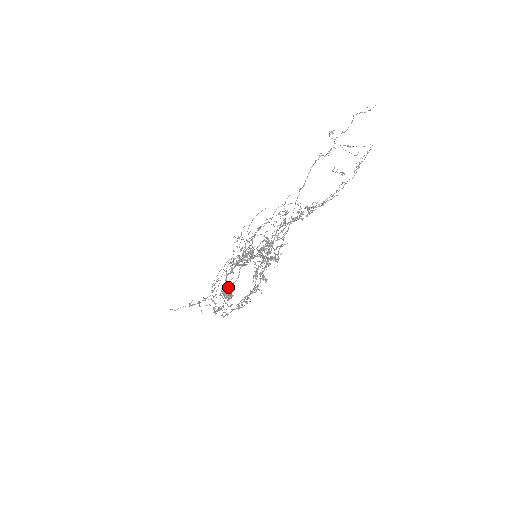
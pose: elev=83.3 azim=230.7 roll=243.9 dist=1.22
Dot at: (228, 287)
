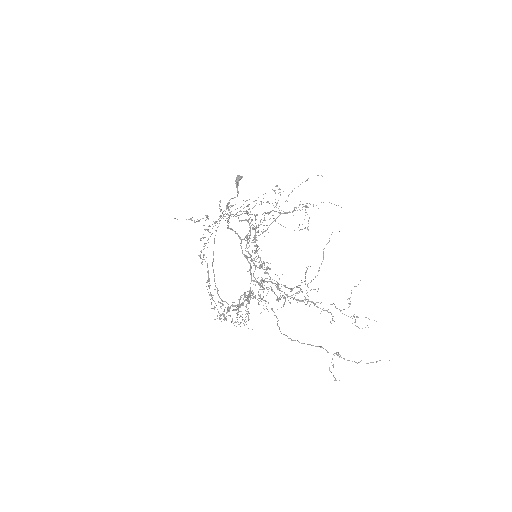
Dot at: (228, 227)
